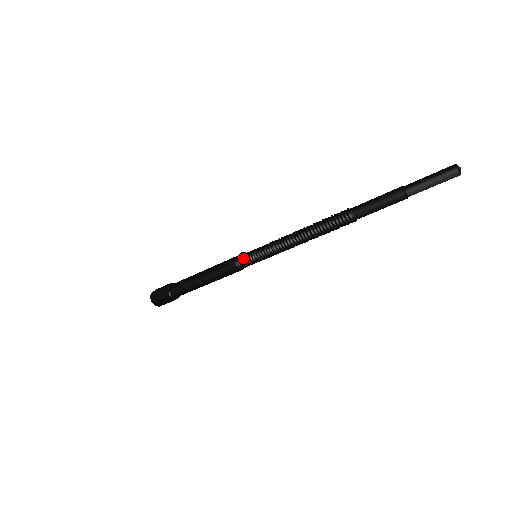
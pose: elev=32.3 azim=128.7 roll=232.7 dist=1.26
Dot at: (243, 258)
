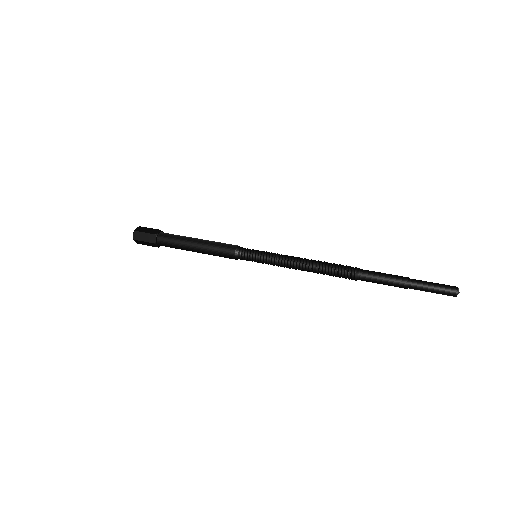
Dot at: (244, 259)
